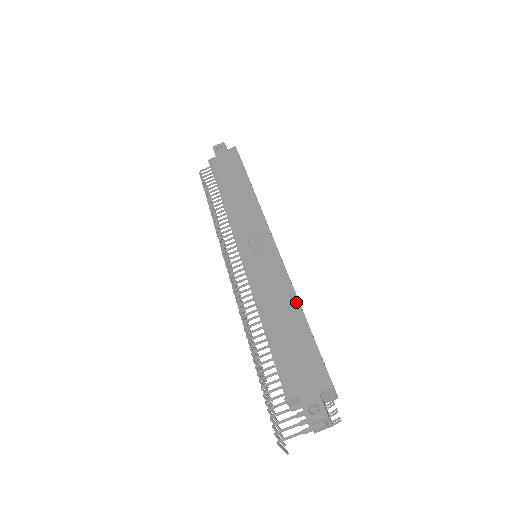
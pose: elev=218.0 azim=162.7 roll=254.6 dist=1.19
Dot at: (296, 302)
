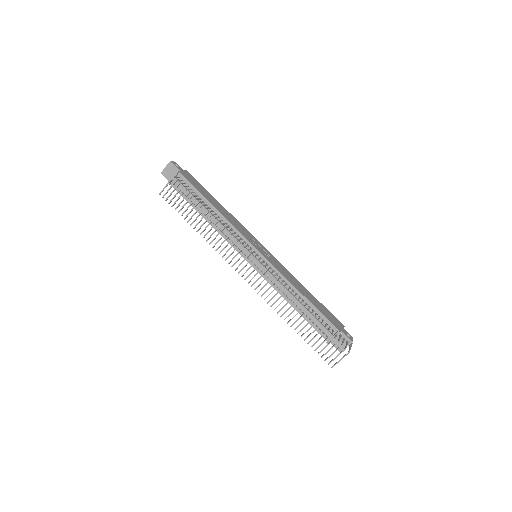
Dot at: (303, 286)
